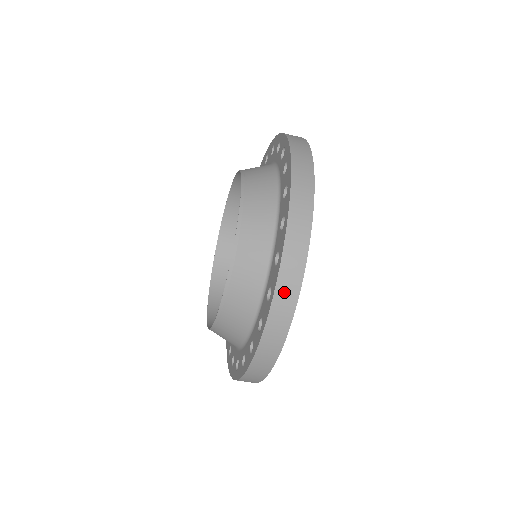
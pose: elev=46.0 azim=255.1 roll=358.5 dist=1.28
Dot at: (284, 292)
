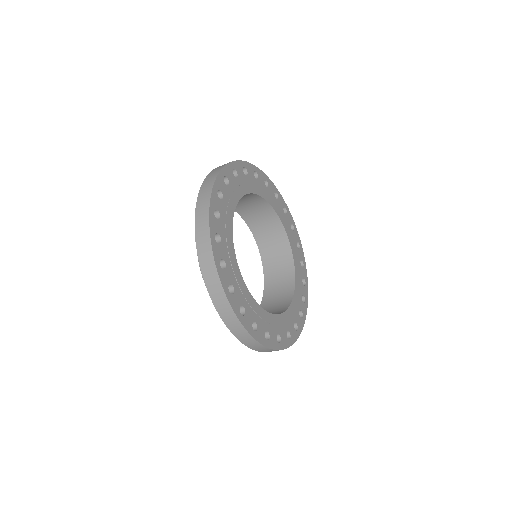
Dot at: (213, 290)
